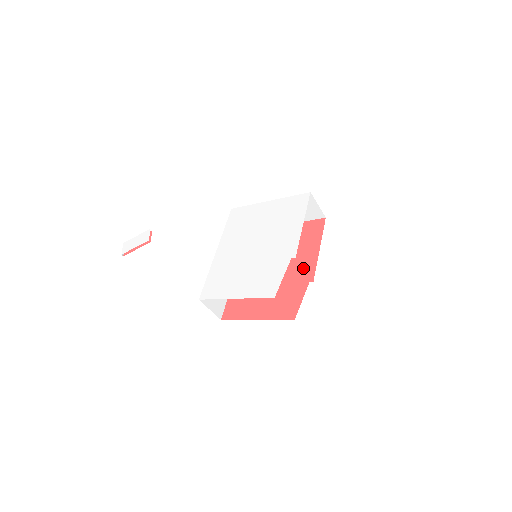
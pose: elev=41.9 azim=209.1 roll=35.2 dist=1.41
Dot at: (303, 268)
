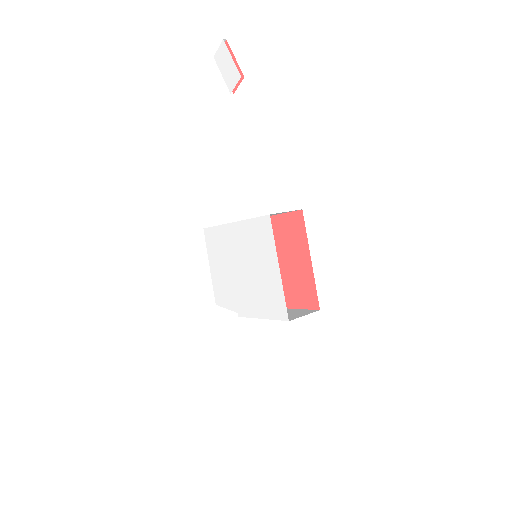
Dot at: occluded
